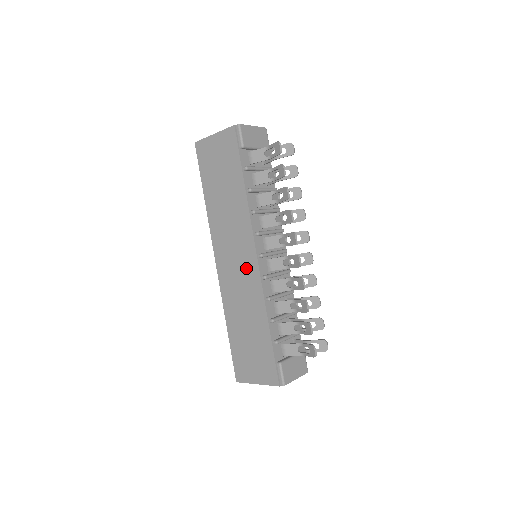
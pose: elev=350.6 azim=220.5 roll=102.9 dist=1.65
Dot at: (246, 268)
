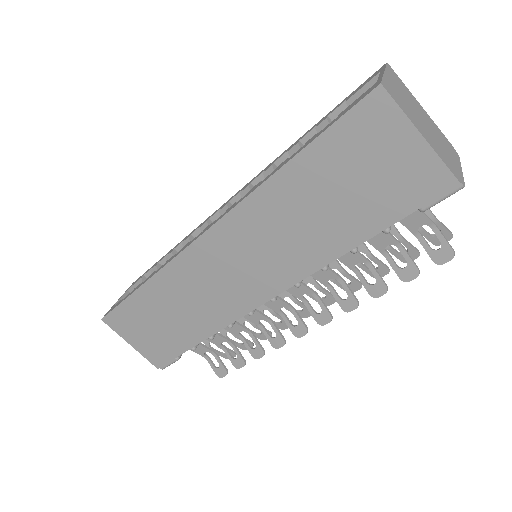
Dot at: (240, 290)
